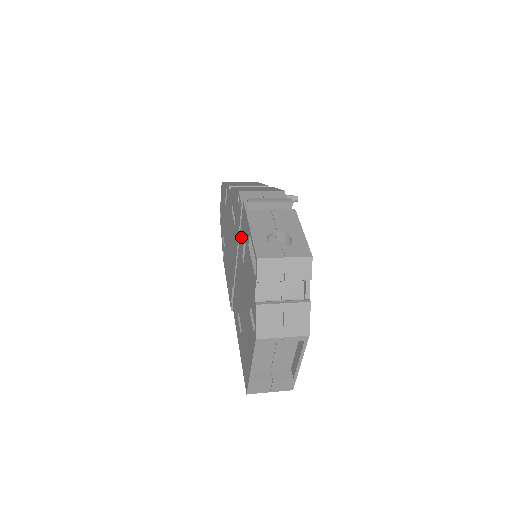
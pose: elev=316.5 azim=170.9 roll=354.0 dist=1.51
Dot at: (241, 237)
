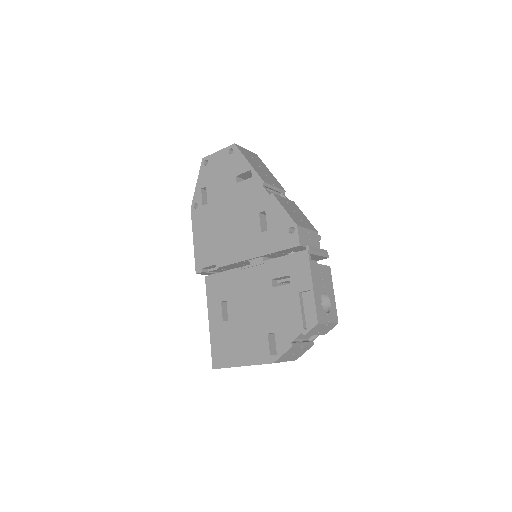
Dot at: (280, 265)
